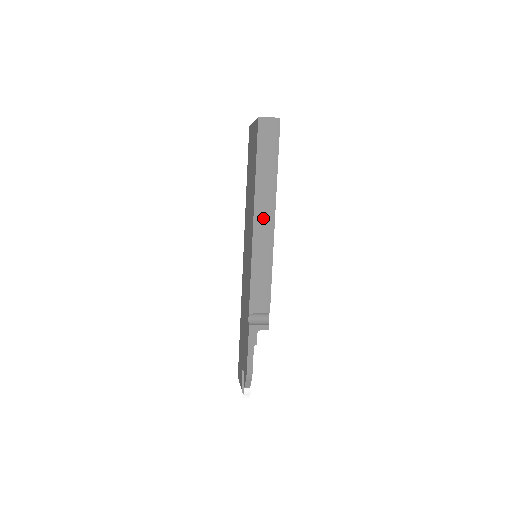
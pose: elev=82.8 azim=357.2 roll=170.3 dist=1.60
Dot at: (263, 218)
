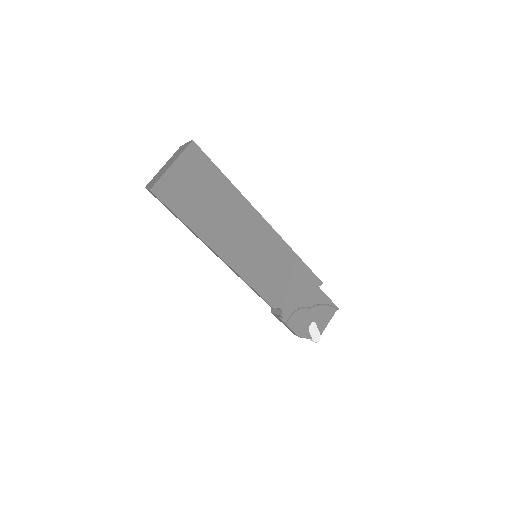
Dot at: occluded
